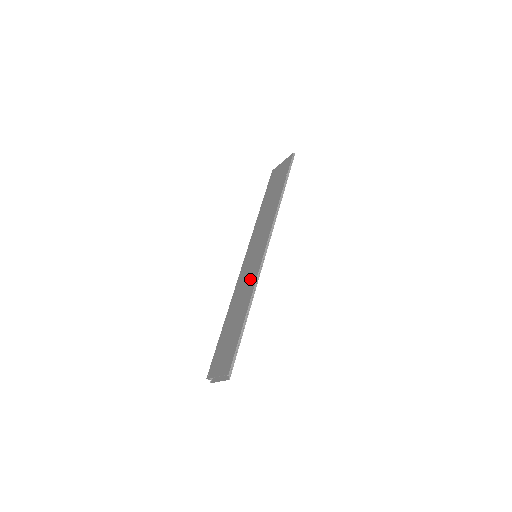
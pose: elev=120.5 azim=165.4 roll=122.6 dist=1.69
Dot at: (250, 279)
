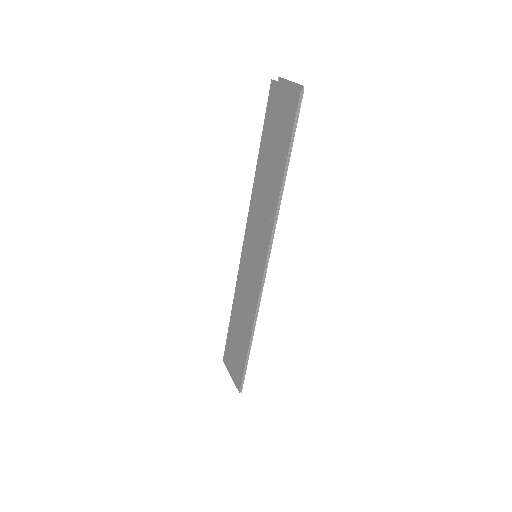
Dot at: (251, 295)
